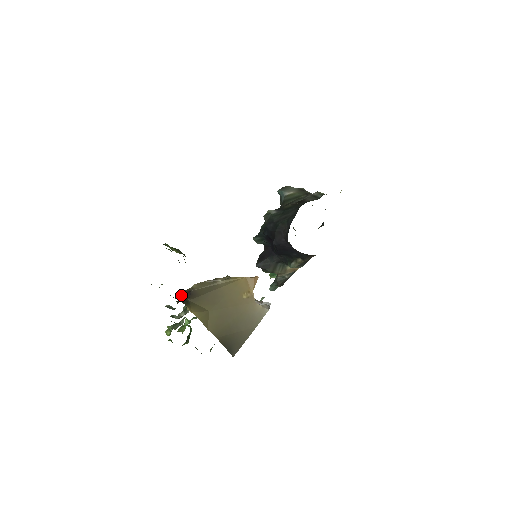
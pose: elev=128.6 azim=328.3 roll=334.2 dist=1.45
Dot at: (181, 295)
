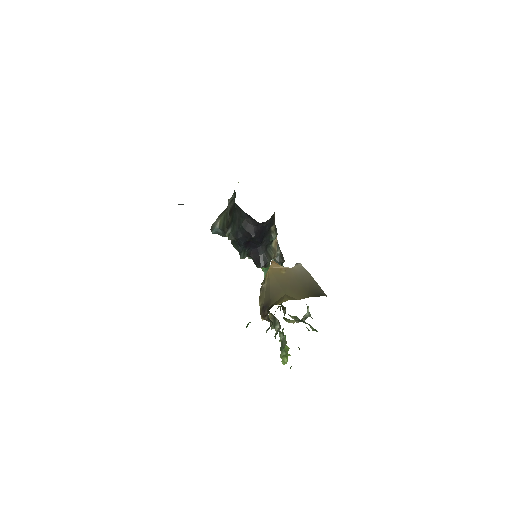
Dot at: (263, 316)
